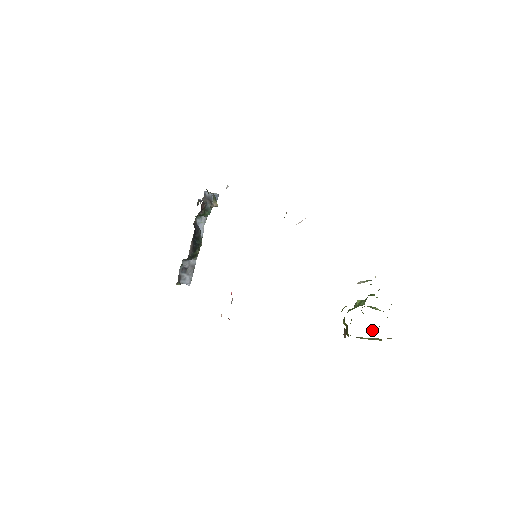
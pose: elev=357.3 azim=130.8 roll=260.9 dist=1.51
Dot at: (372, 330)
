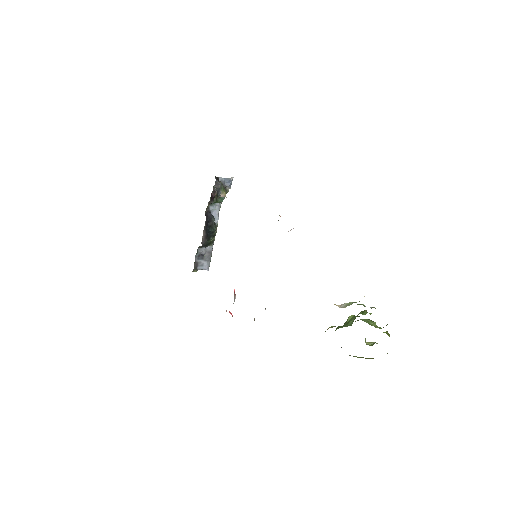
Dot at: (370, 343)
